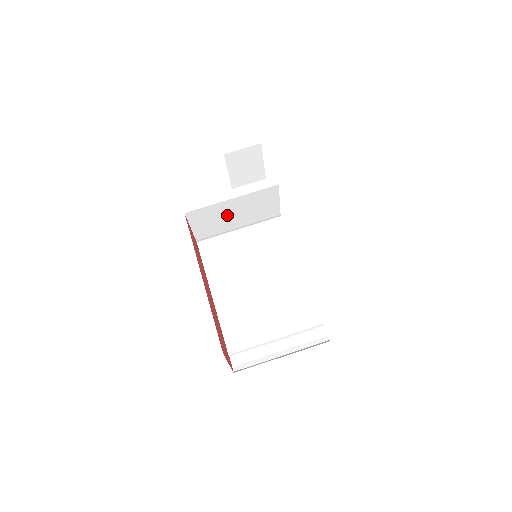
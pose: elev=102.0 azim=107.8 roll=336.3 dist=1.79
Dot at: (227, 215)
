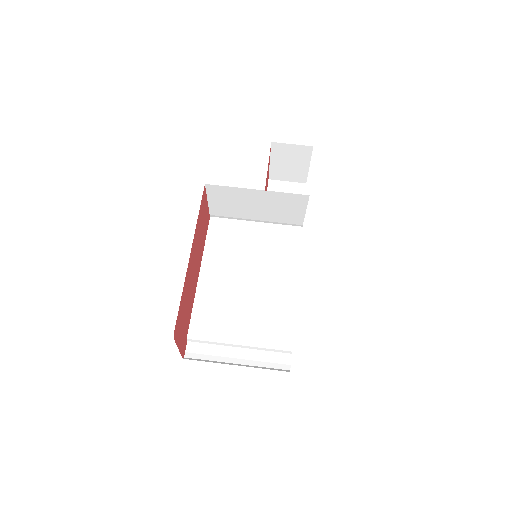
Dot at: (248, 203)
